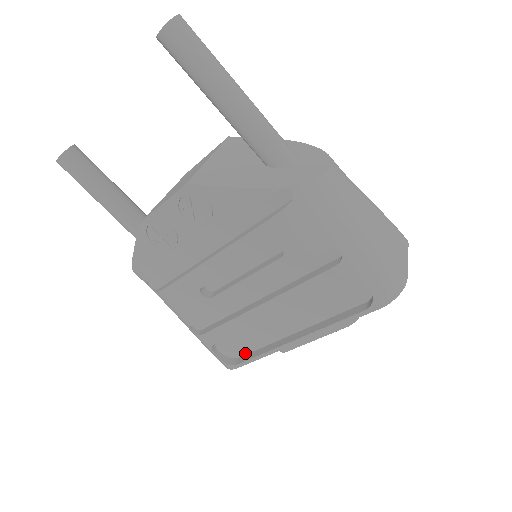
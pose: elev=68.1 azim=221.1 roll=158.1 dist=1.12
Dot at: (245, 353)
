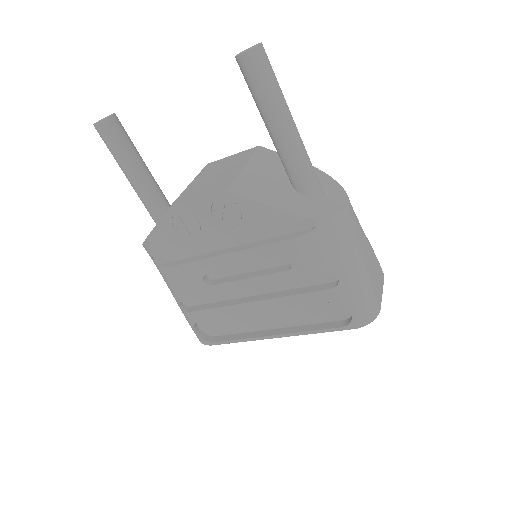
Dot at: (222, 334)
